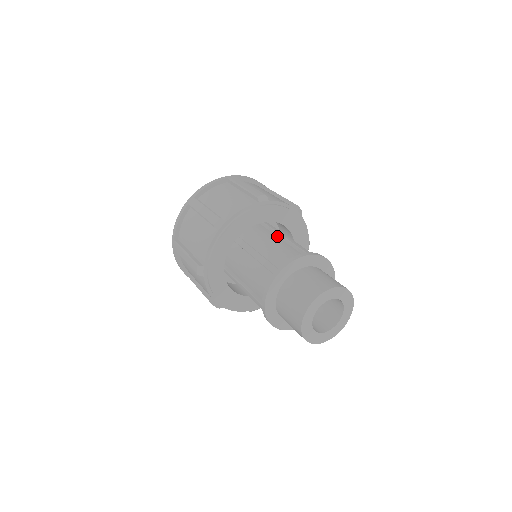
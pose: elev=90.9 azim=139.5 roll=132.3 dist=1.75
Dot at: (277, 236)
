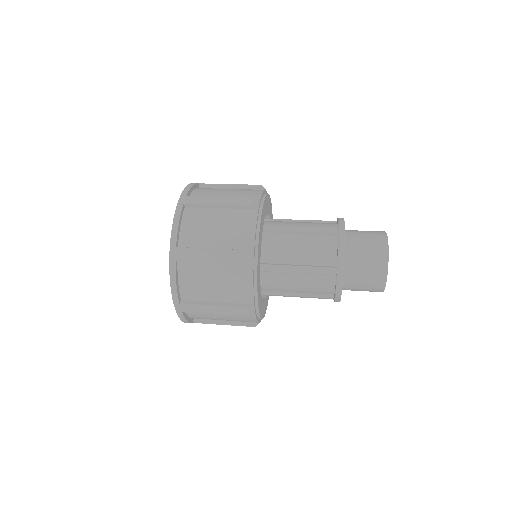
Dot at: occluded
